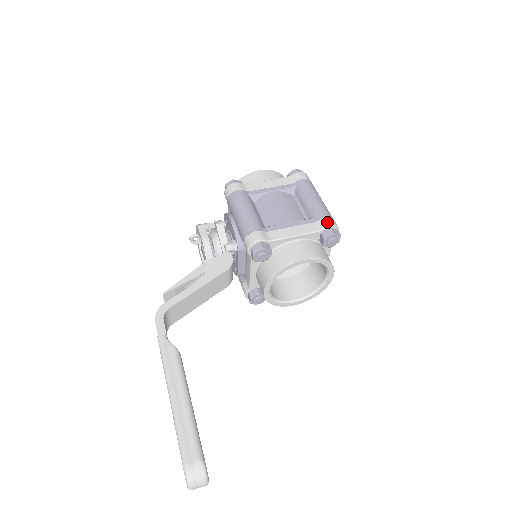
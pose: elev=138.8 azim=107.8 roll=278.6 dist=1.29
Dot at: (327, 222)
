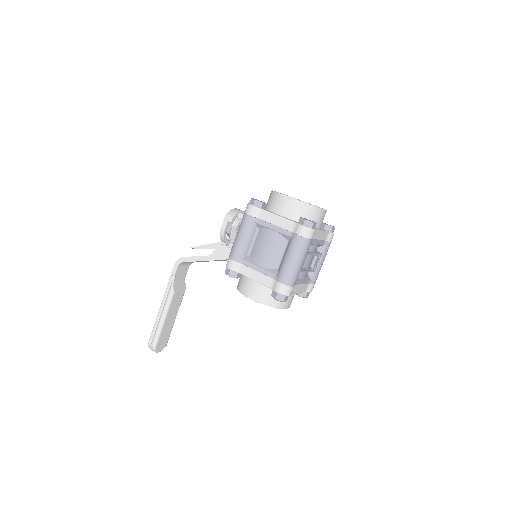
Dot at: (278, 288)
